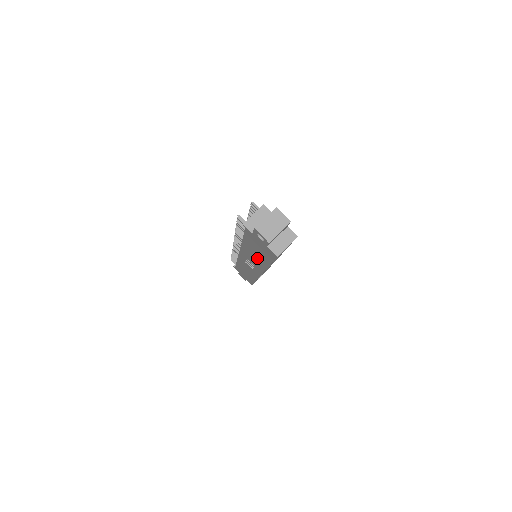
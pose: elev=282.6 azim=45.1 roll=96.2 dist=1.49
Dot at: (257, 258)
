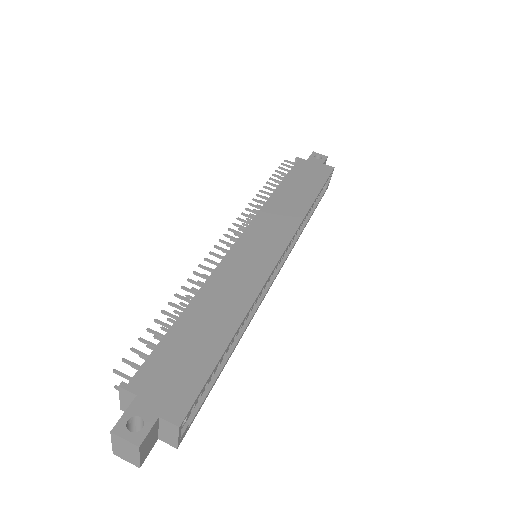
Dot at: occluded
